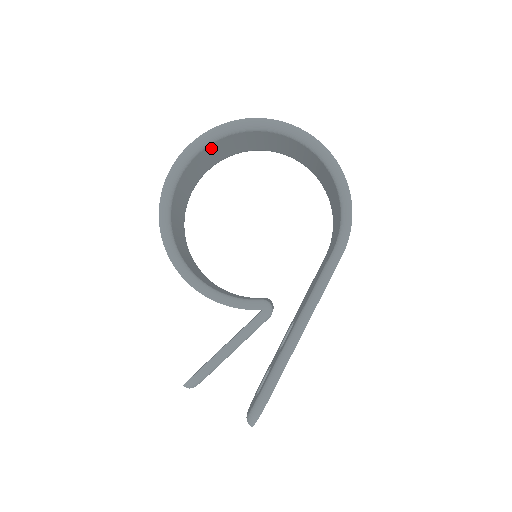
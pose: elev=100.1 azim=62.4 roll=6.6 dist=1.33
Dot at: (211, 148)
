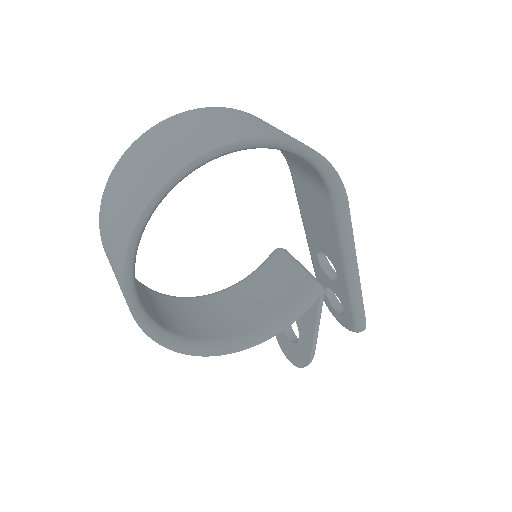
Dot at: occluded
